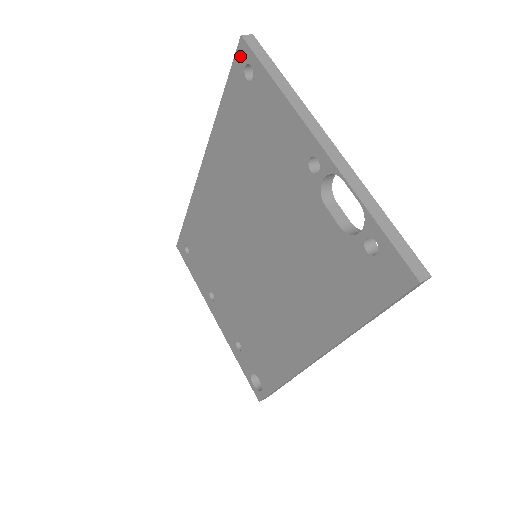
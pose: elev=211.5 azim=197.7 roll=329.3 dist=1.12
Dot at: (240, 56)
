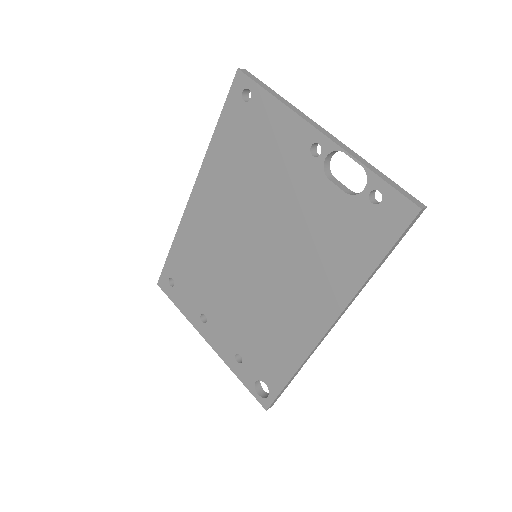
Dot at: (237, 84)
